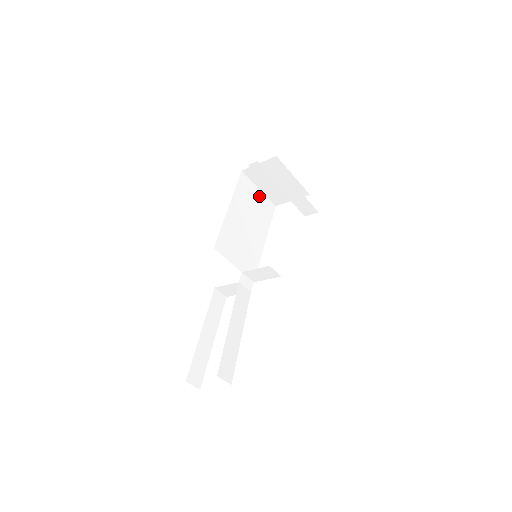
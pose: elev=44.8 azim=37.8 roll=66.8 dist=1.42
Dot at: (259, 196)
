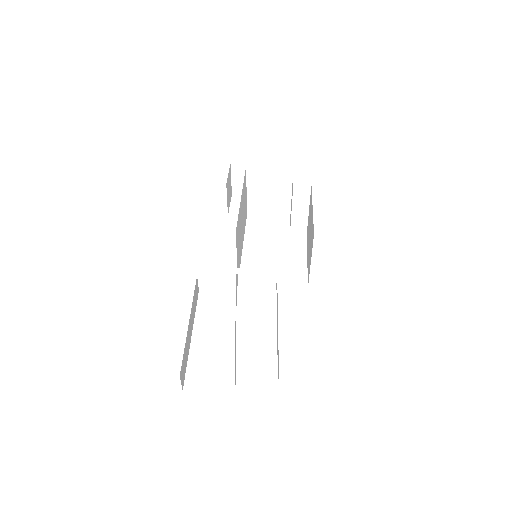
Dot at: occluded
